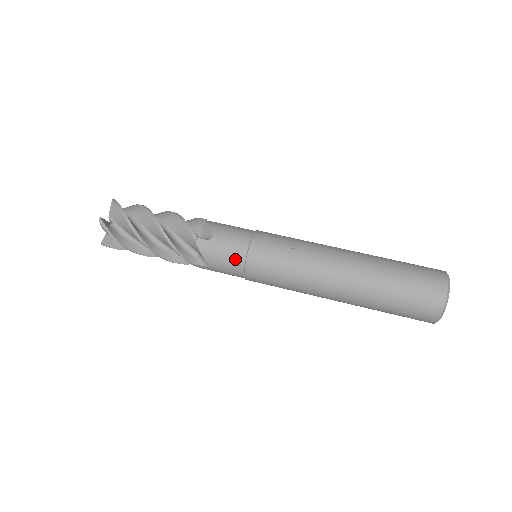
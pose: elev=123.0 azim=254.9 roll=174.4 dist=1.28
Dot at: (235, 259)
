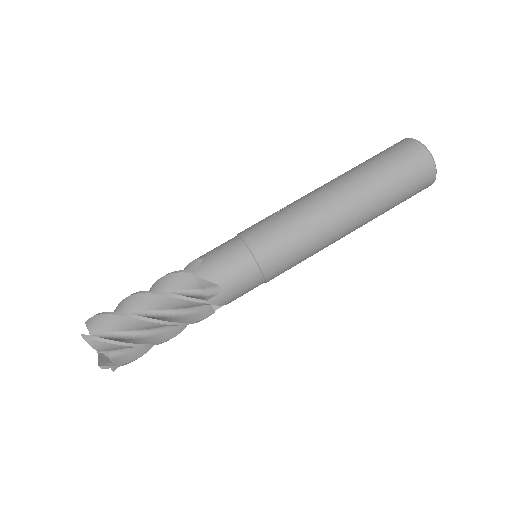
Dot at: (239, 257)
